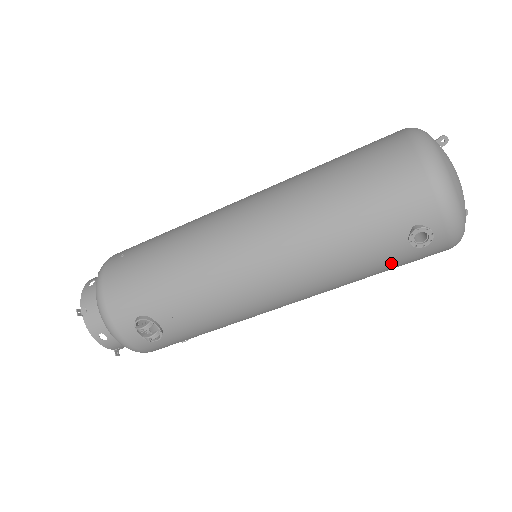
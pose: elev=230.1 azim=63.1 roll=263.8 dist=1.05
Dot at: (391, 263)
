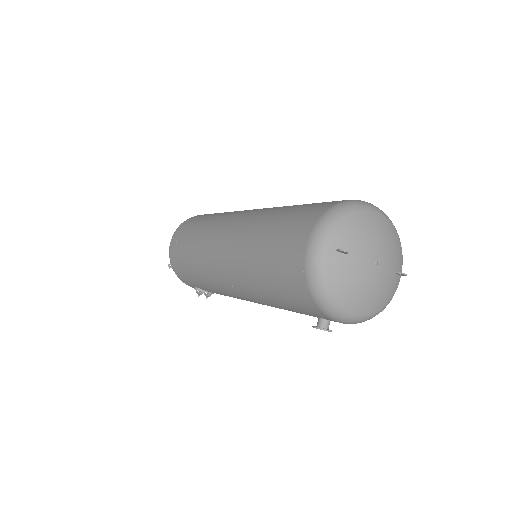
Dot at: occluded
